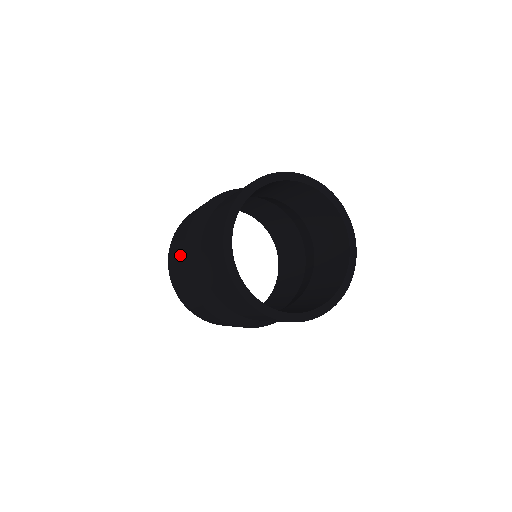
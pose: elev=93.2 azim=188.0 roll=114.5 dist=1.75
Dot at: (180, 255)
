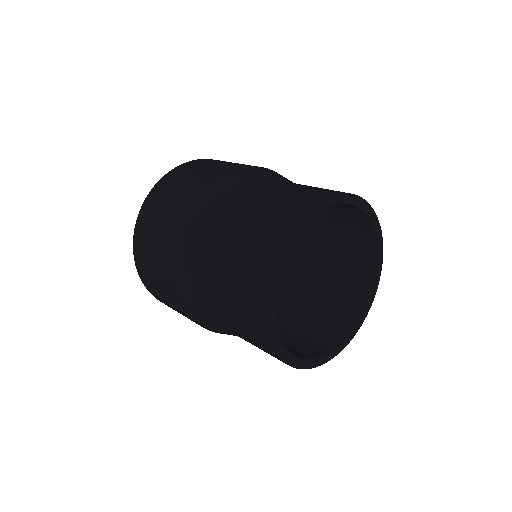
Dot at: (187, 199)
